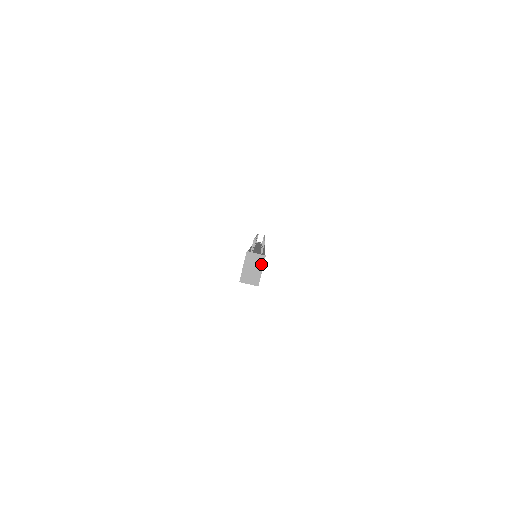
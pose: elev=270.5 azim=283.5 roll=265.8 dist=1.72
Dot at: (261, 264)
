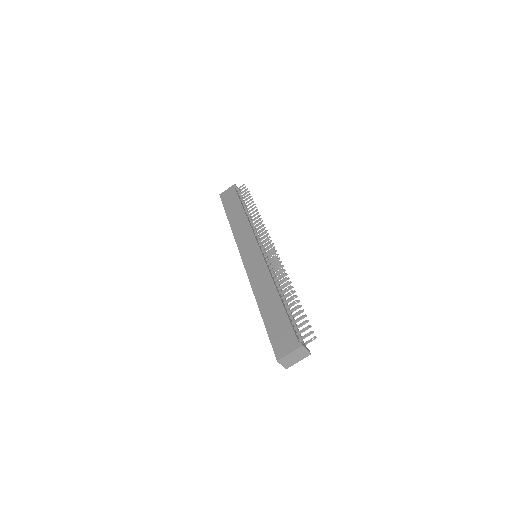
Dot at: (303, 358)
